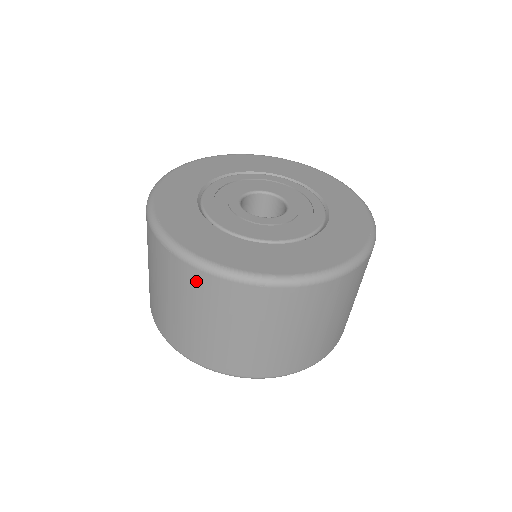
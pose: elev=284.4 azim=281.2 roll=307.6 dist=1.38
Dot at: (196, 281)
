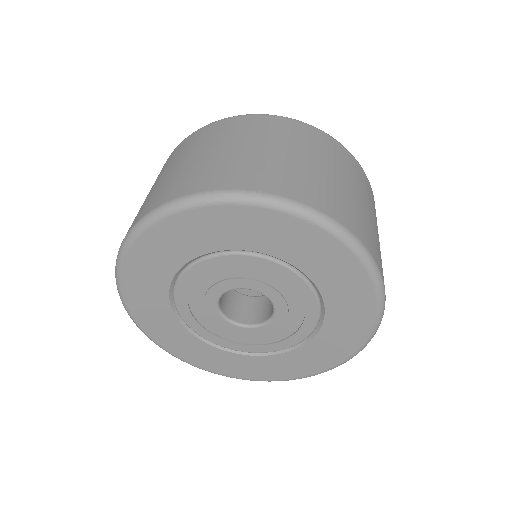
Dot at: occluded
